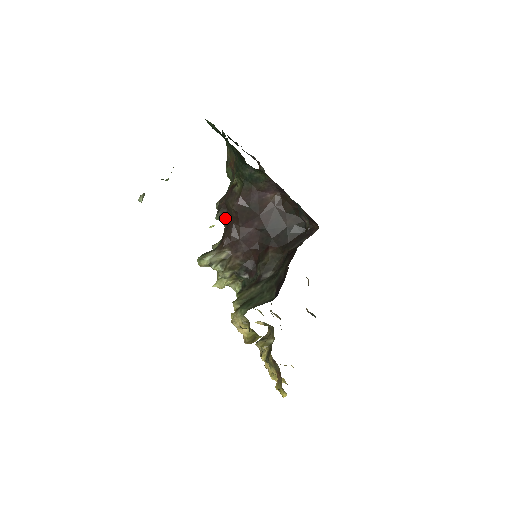
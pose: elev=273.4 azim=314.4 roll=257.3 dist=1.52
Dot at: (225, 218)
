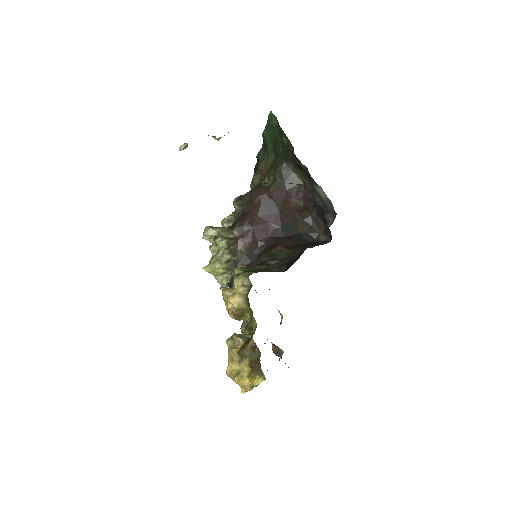
Dot at: (244, 206)
